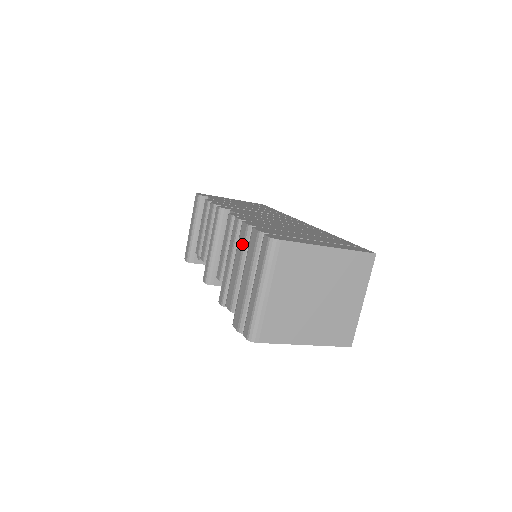
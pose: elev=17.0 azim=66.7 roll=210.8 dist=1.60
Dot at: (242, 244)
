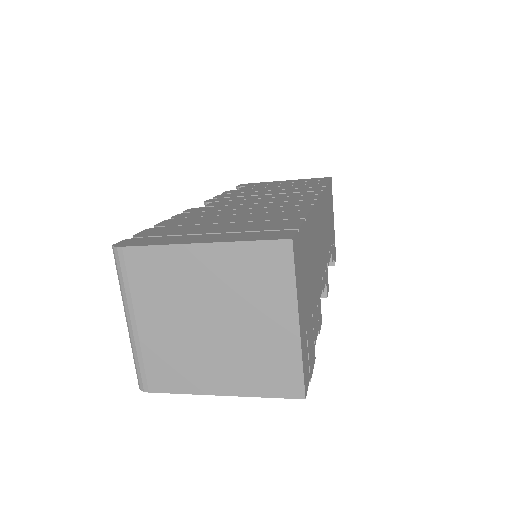
Dot at: occluded
